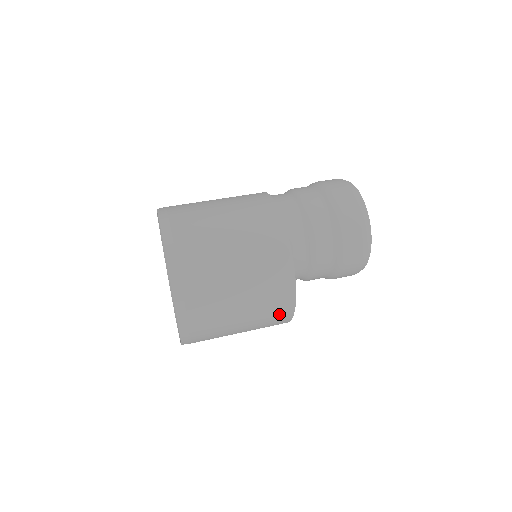
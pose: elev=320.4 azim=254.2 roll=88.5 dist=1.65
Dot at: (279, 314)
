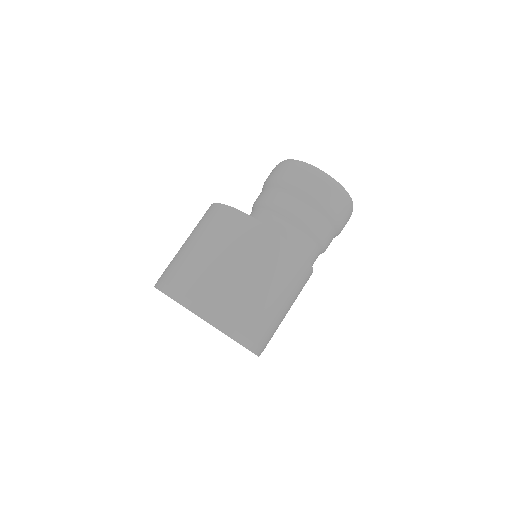
Dot at: occluded
